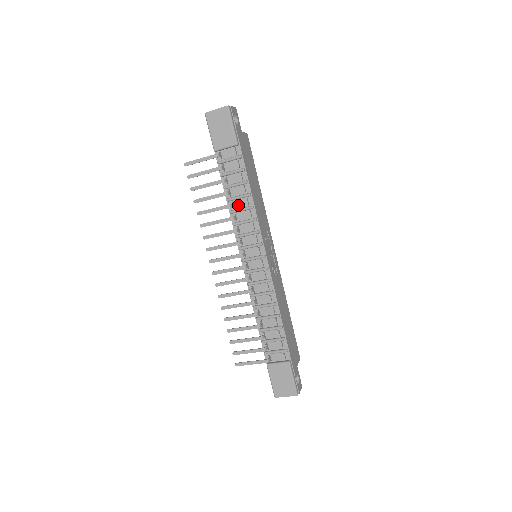
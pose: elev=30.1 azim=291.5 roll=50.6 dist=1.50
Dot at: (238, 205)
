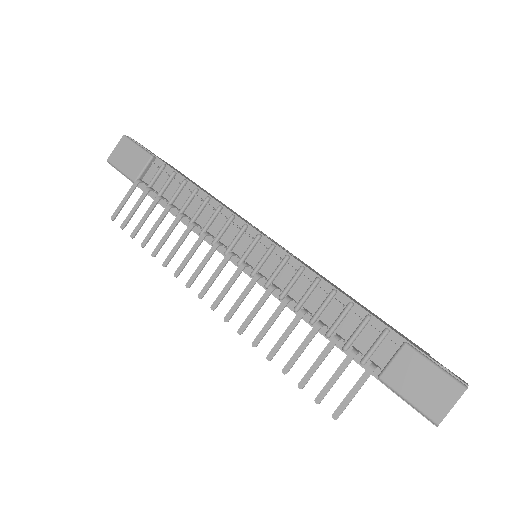
Dot at: (192, 212)
